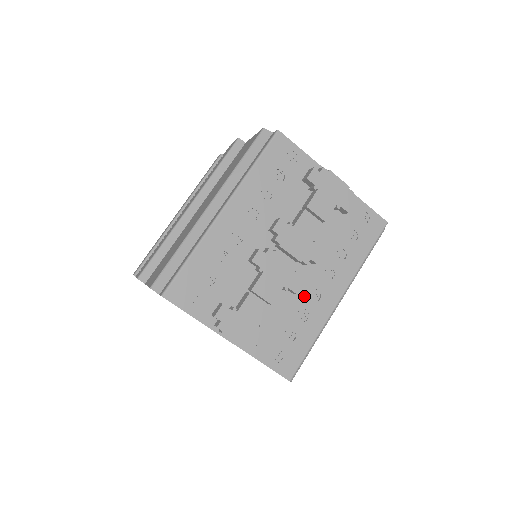
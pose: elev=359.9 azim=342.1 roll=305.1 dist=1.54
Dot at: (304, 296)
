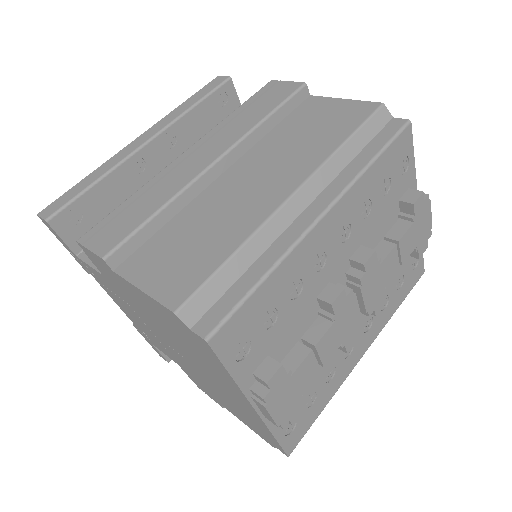
Dot at: (341, 350)
